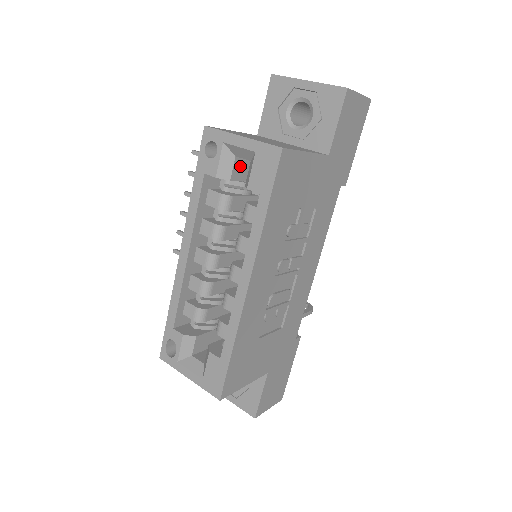
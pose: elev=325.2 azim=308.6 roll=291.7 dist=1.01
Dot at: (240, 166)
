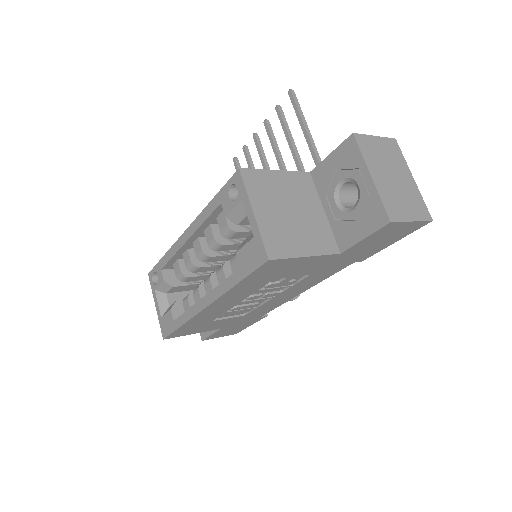
Dot at: occluded
